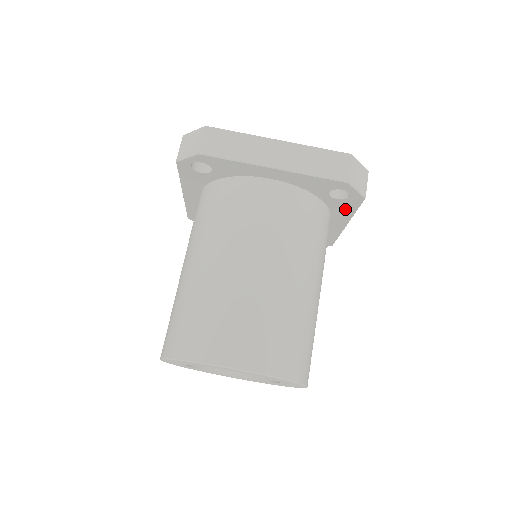
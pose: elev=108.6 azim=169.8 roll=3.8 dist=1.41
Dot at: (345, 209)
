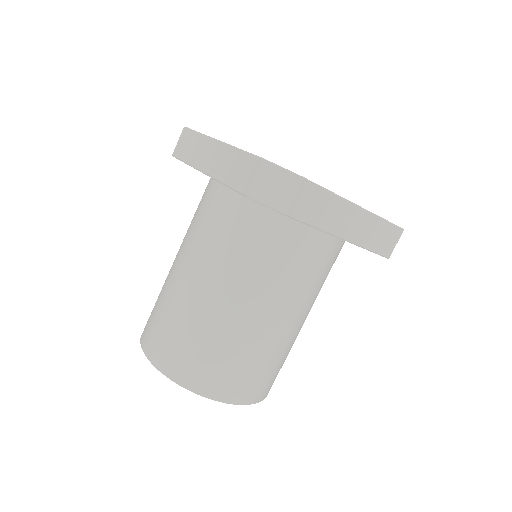
Dot at: occluded
